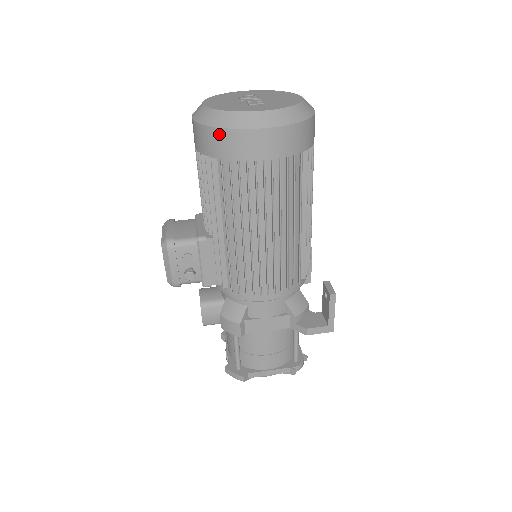
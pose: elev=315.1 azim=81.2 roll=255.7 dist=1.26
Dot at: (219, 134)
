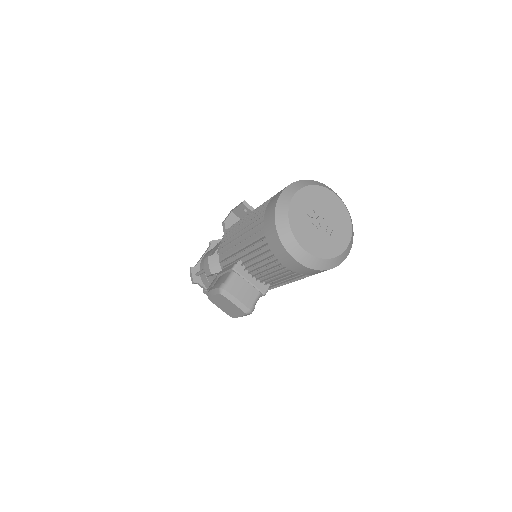
Dot at: occluded
